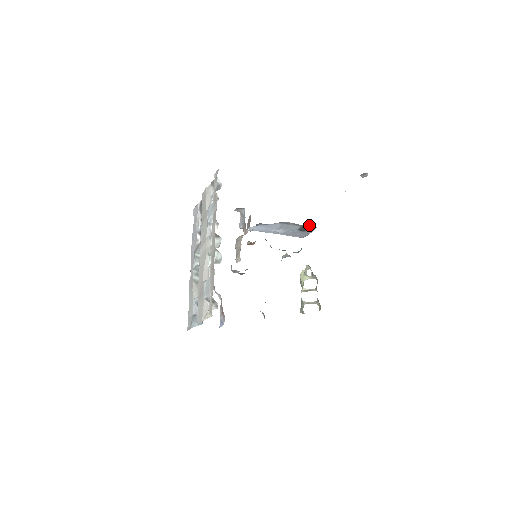
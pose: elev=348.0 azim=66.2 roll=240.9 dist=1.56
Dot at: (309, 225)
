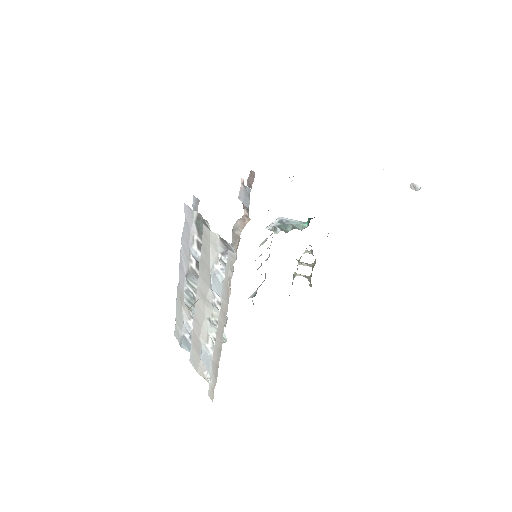
Dot at: occluded
